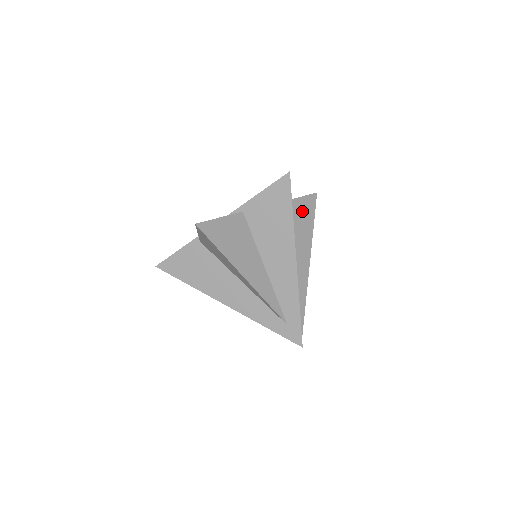
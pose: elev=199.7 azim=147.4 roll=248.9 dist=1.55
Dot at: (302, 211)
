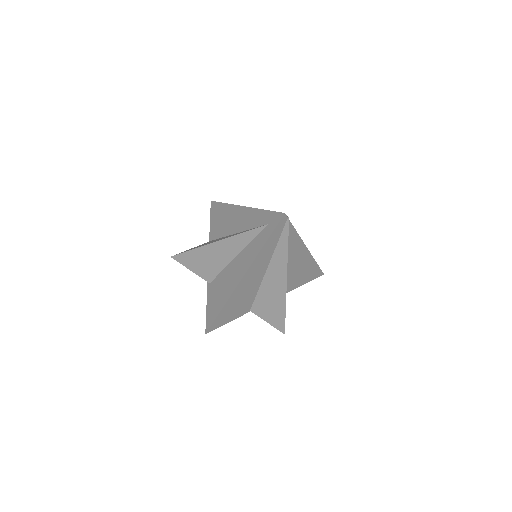
Dot at: occluded
